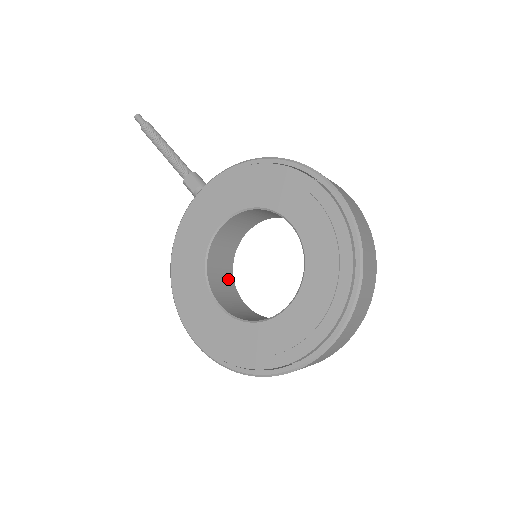
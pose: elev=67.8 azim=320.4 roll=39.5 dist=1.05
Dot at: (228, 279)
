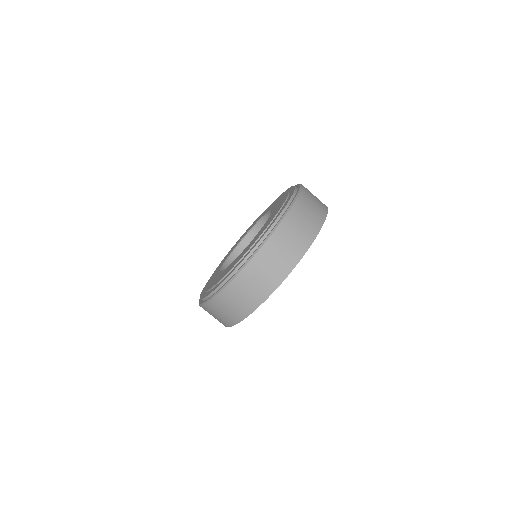
Dot at: occluded
